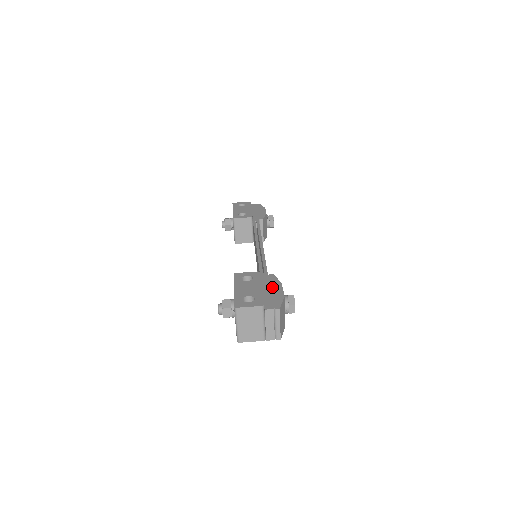
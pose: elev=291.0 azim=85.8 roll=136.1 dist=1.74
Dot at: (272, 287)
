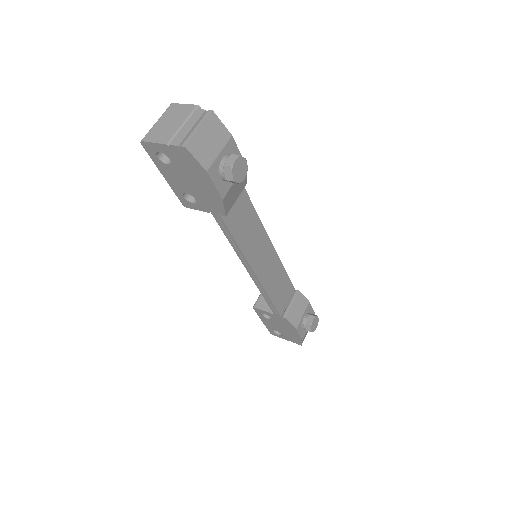
Dot at: occluded
